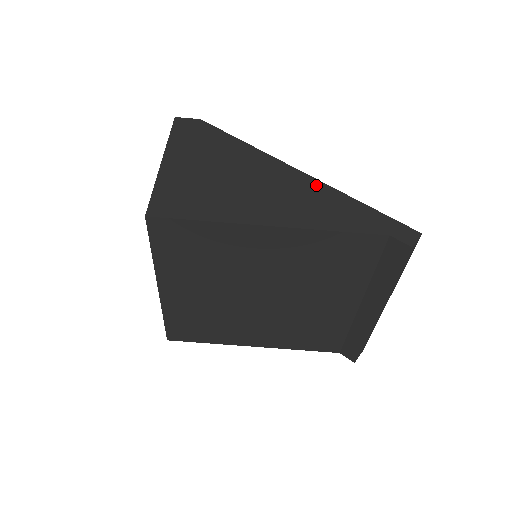
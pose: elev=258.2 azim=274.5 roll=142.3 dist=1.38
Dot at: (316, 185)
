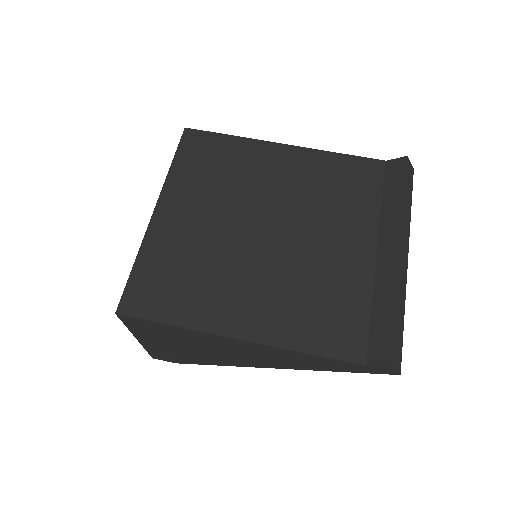
Dot at: occluded
